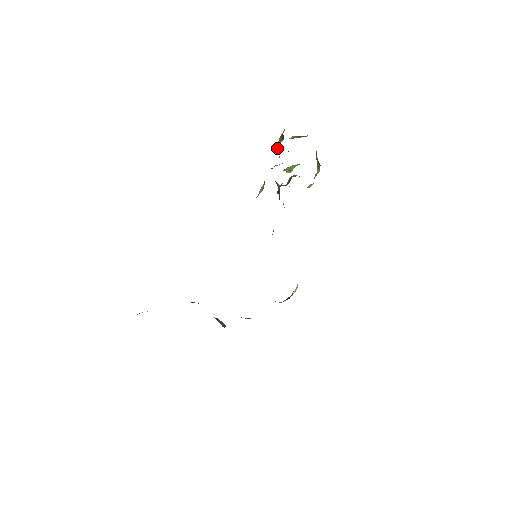
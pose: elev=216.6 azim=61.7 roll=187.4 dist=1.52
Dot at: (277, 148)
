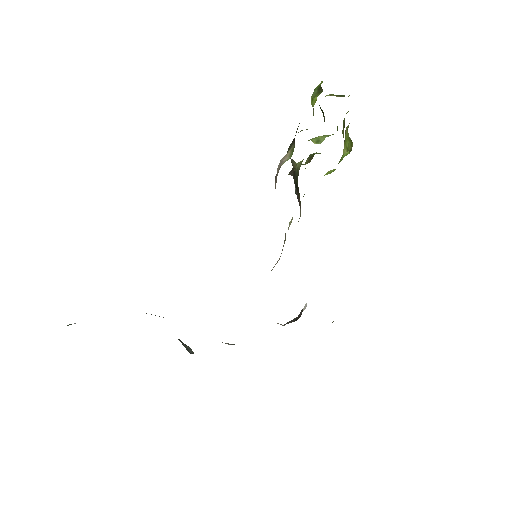
Dot at: occluded
